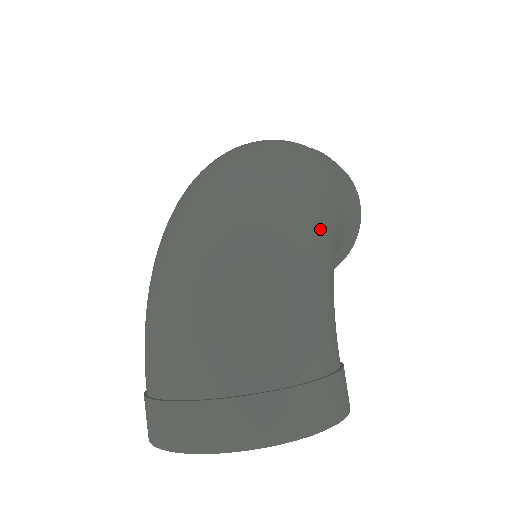
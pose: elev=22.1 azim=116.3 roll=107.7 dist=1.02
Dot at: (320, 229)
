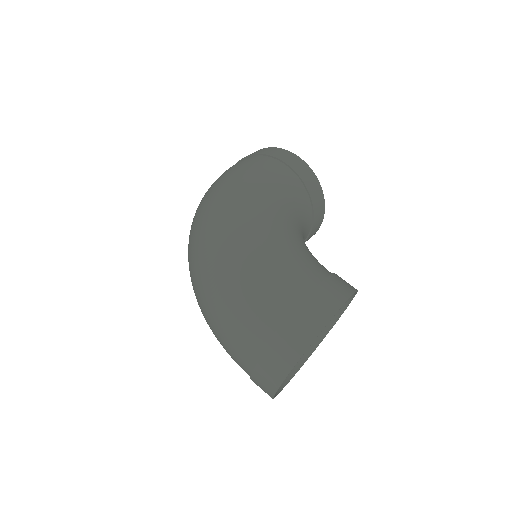
Dot at: (252, 222)
